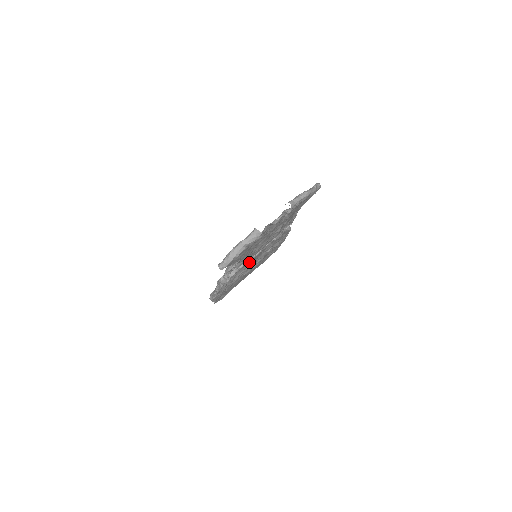
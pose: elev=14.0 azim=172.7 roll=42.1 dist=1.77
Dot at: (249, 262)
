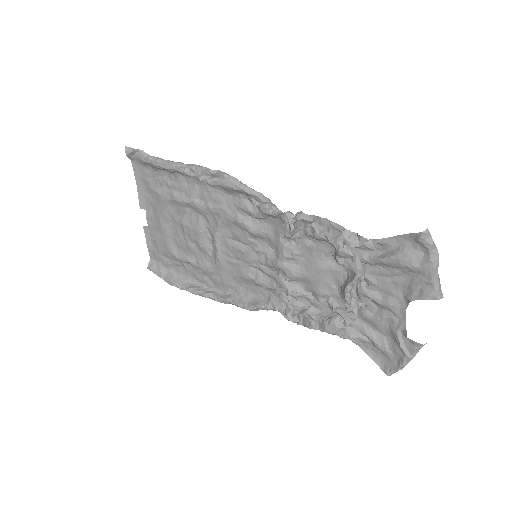
Dot at: (264, 272)
